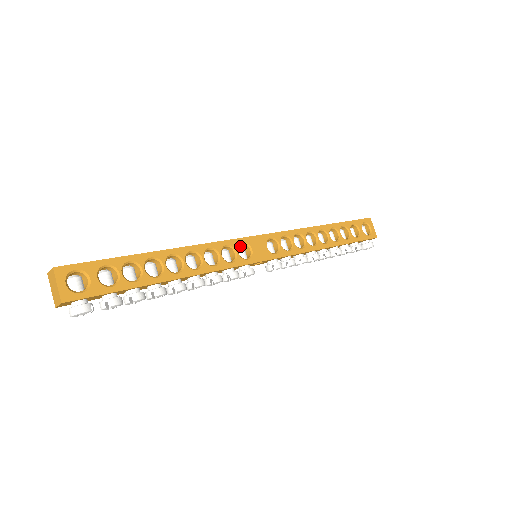
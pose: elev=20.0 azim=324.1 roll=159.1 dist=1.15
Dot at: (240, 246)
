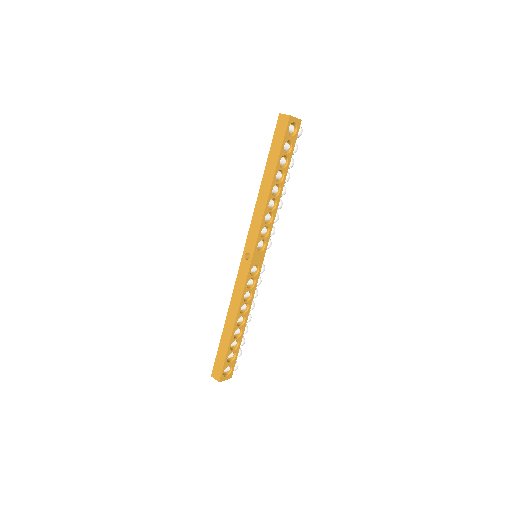
Dot at: (249, 270)
